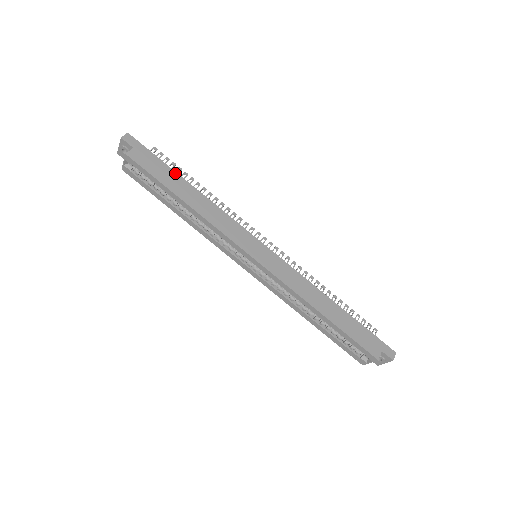
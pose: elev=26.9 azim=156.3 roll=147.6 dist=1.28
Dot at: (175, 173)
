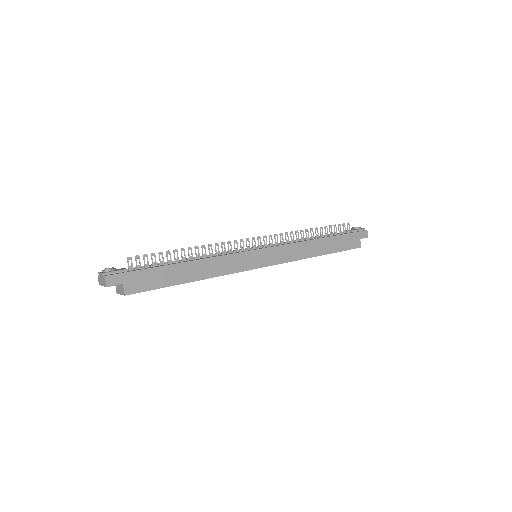
Dot at: (167, 267)
